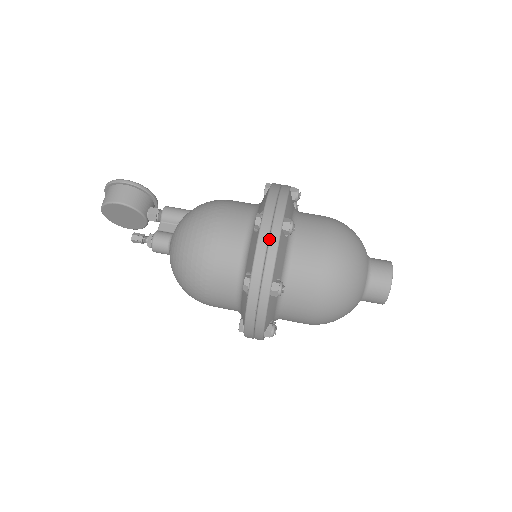
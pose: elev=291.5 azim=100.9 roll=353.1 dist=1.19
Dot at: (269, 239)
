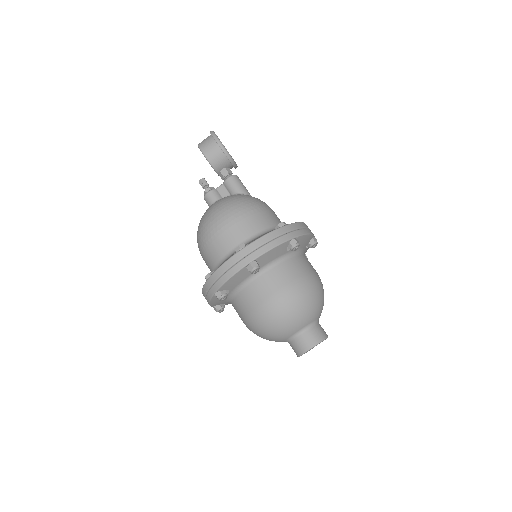
Dot at: (232, 266)
